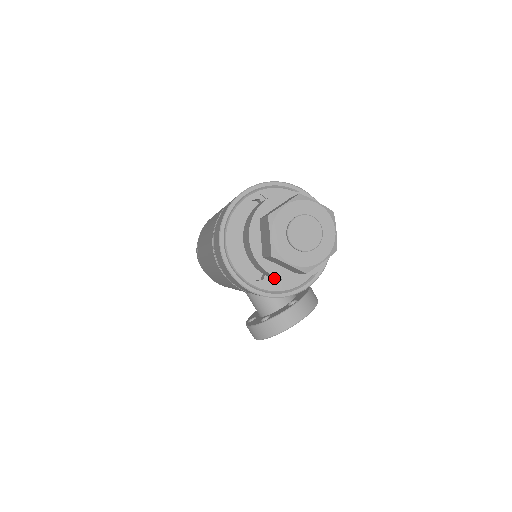
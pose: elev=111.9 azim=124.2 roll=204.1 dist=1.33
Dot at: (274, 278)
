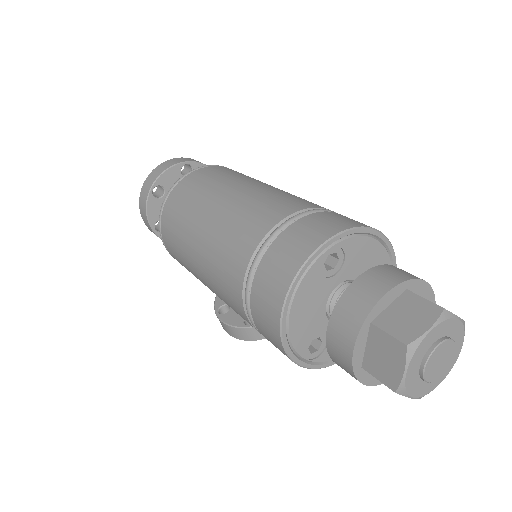
Dot at: occluded
